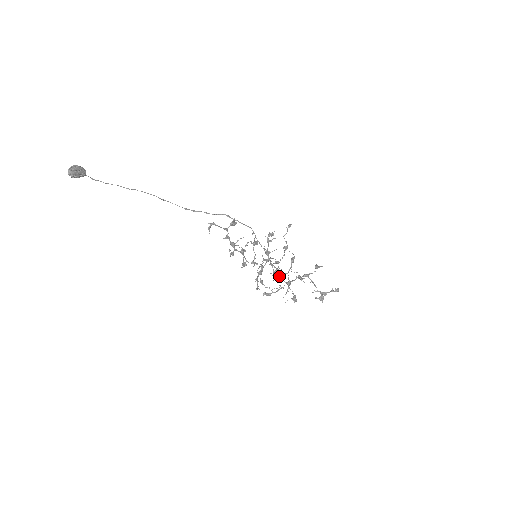
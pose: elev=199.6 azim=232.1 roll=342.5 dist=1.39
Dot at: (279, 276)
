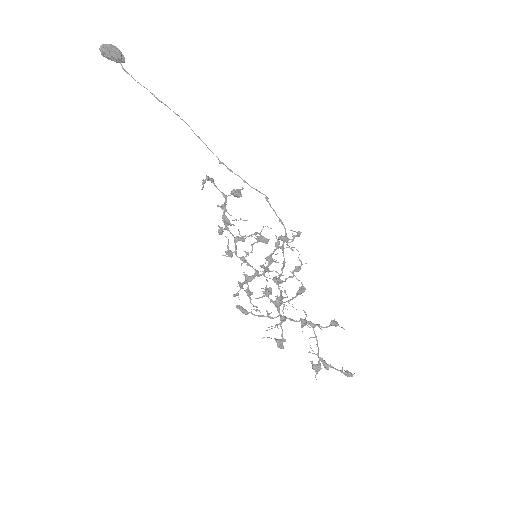
Dot at: (271, 299)
